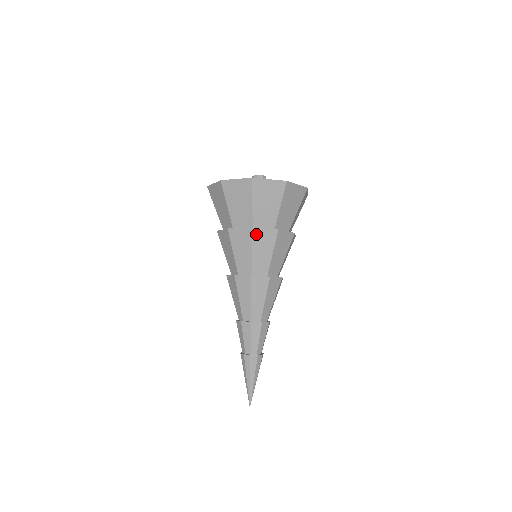
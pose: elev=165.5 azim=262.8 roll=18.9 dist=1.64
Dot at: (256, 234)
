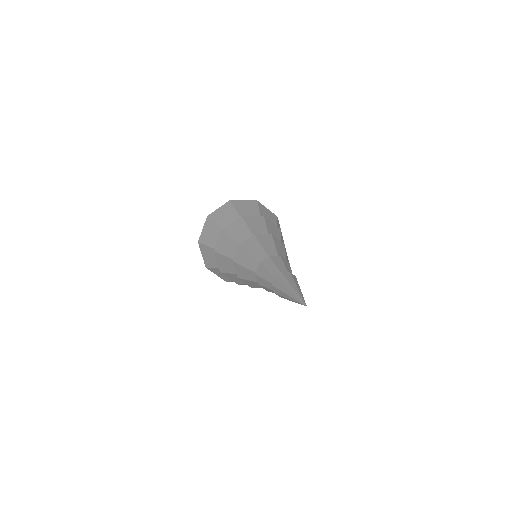
Dot at: (267, 221)
